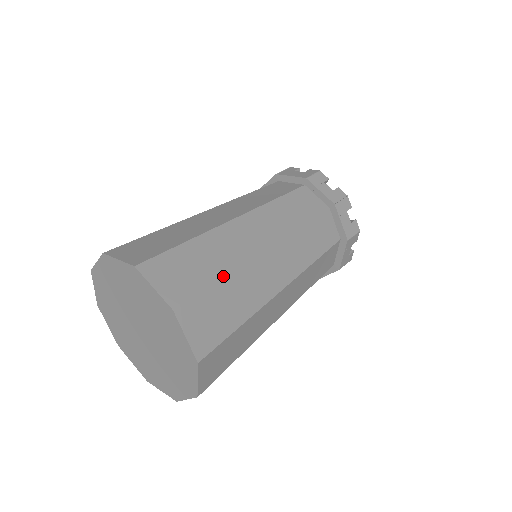
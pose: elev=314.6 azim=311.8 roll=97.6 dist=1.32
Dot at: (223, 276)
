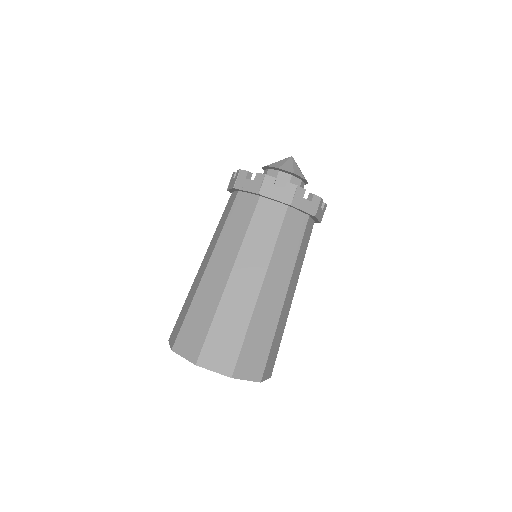
Dot at: (245, 334)
